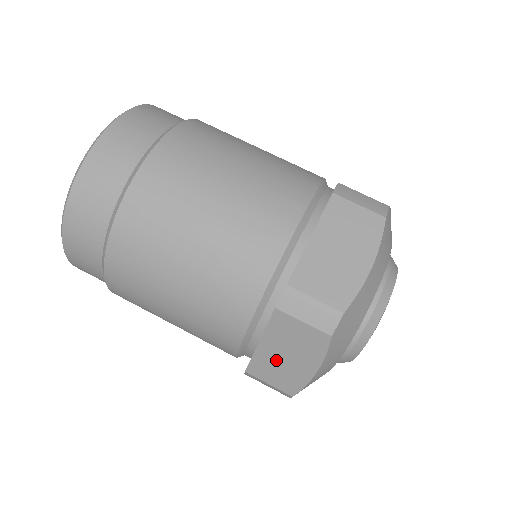
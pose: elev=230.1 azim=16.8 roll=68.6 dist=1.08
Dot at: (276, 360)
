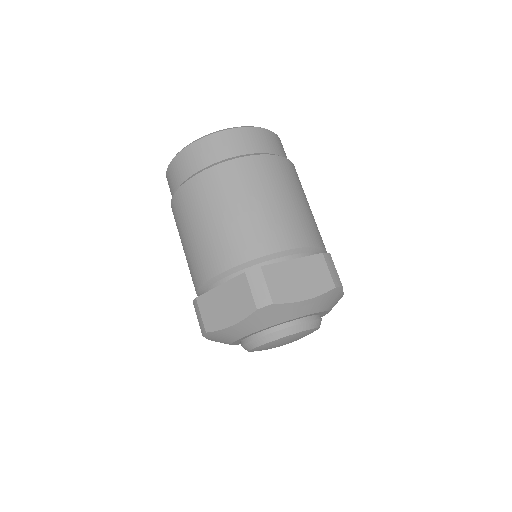
Dot at: (218, 303)
